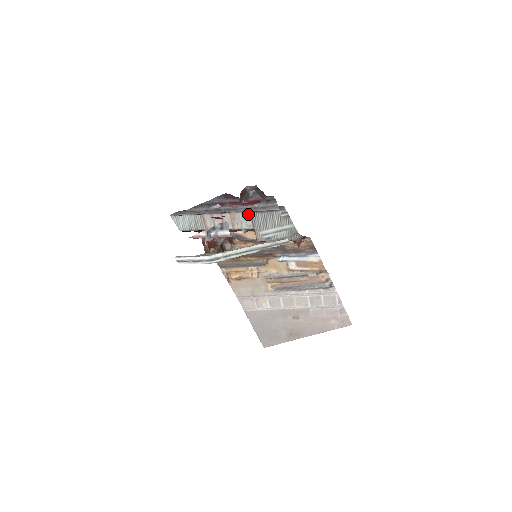
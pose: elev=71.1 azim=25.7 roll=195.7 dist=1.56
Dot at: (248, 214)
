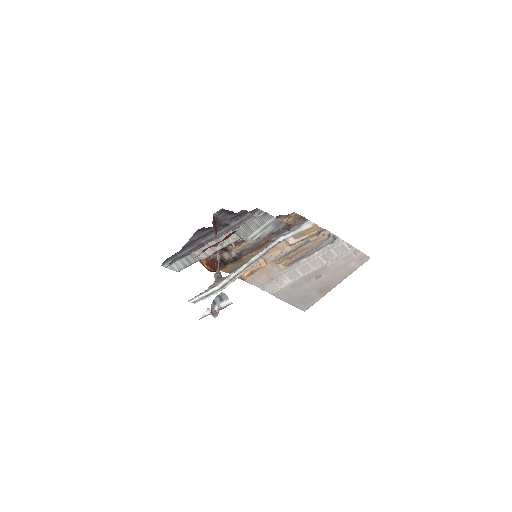
Dot at: occluded
